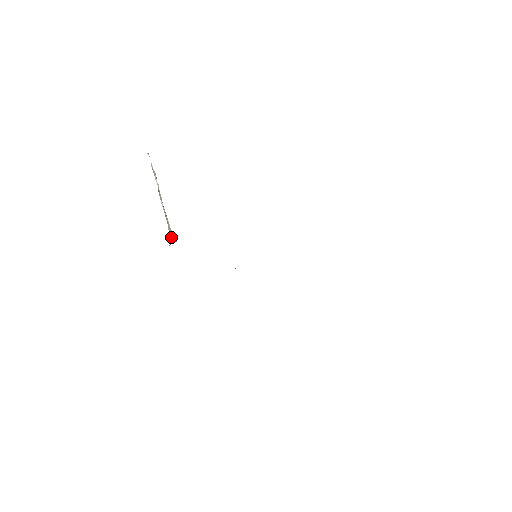
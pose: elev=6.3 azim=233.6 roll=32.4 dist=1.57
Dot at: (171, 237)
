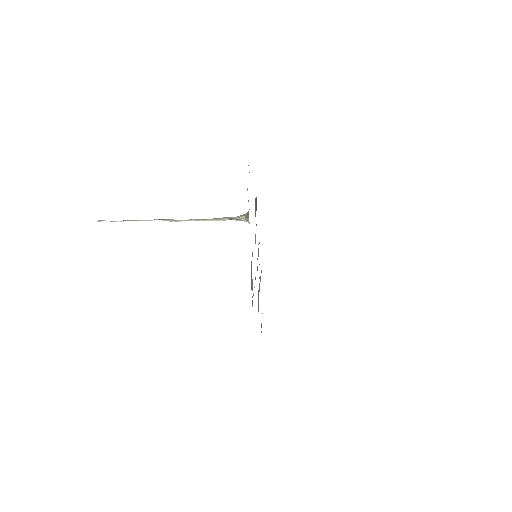
Dot at: (237, 217)
